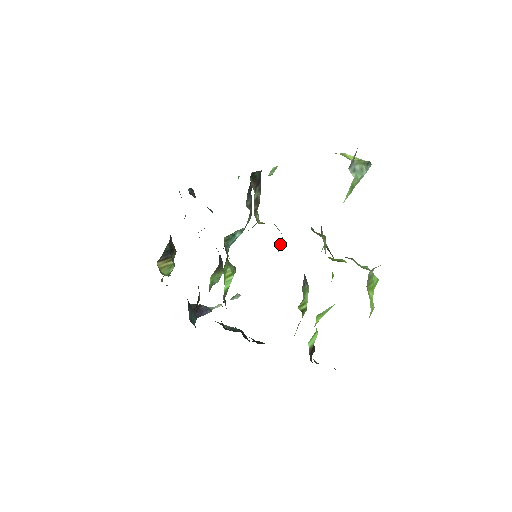
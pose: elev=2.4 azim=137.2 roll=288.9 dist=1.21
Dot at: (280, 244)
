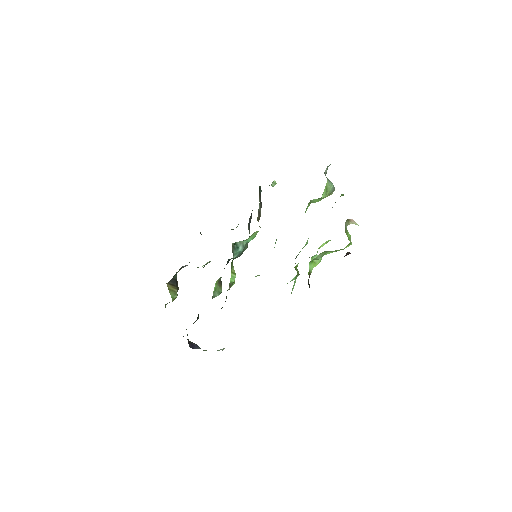
Dot at: (275, 243)
